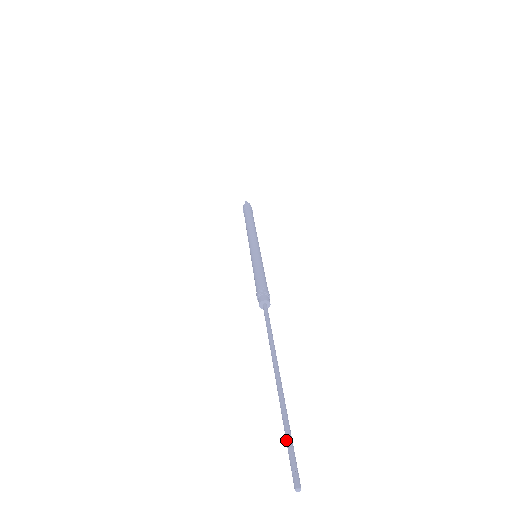
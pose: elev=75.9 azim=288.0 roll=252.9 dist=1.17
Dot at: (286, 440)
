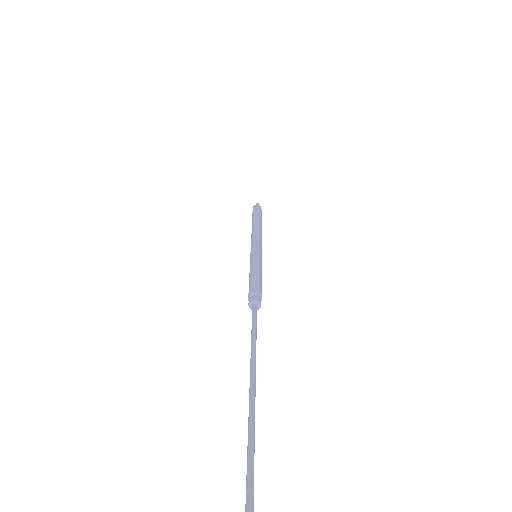
Dot at: (247, 457)
